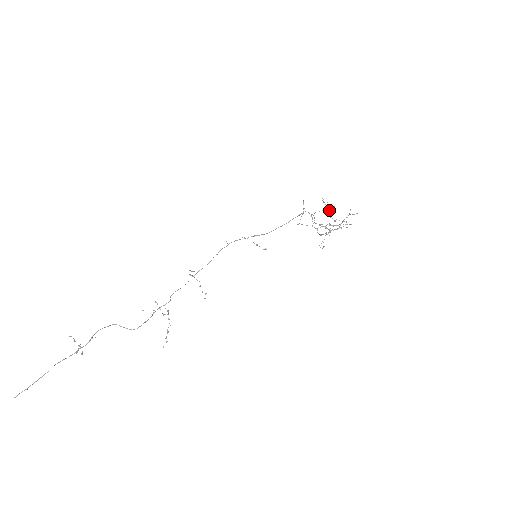
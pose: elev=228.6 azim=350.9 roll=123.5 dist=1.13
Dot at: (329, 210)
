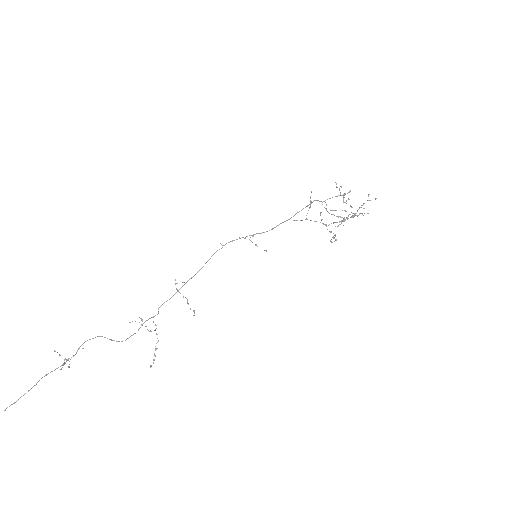
Dot at: (343, 196)
